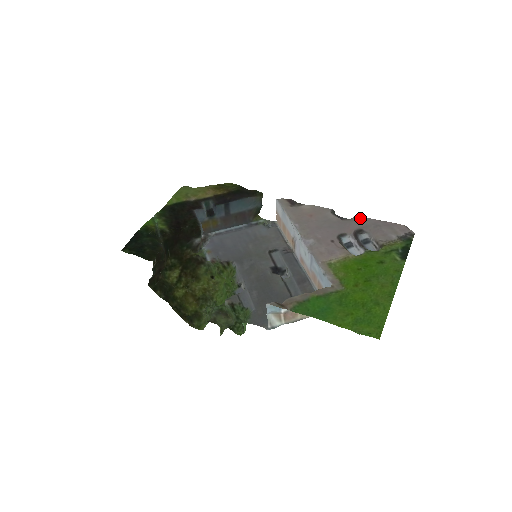
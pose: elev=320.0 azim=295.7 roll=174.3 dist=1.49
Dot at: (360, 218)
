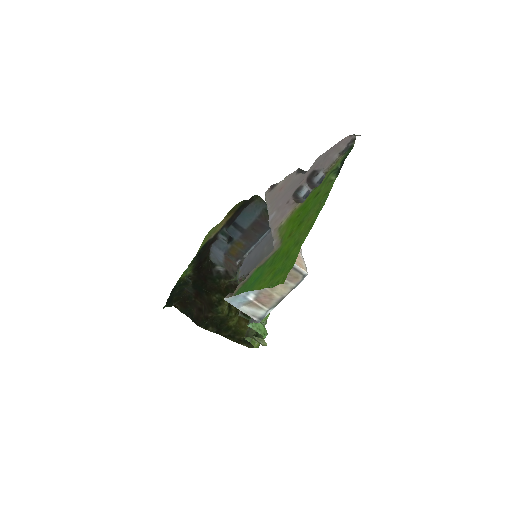
Dot at: (316, 159)
